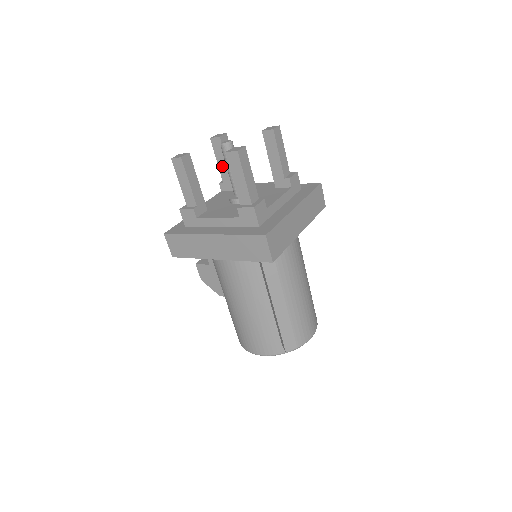
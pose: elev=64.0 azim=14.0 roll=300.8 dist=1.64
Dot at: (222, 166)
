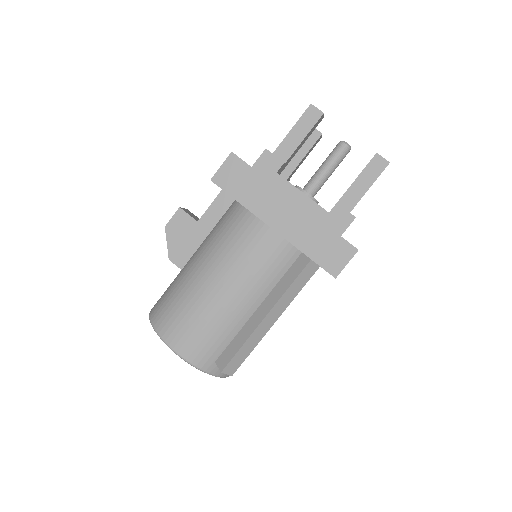
Dot at: (295, 155)
